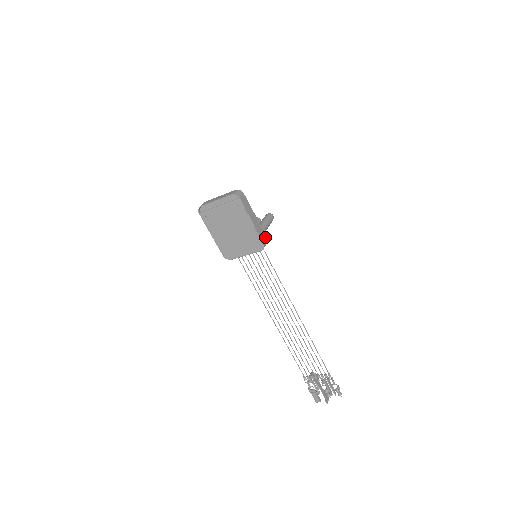
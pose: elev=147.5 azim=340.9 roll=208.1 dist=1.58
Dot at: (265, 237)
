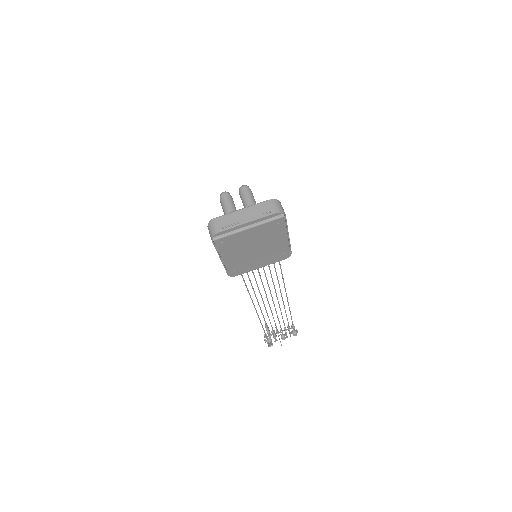
Dot at: occluded
